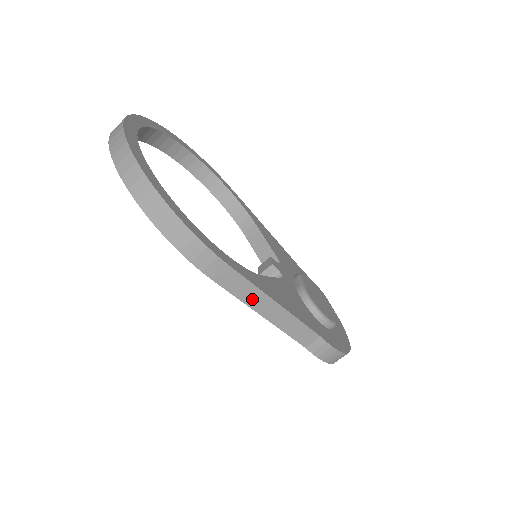
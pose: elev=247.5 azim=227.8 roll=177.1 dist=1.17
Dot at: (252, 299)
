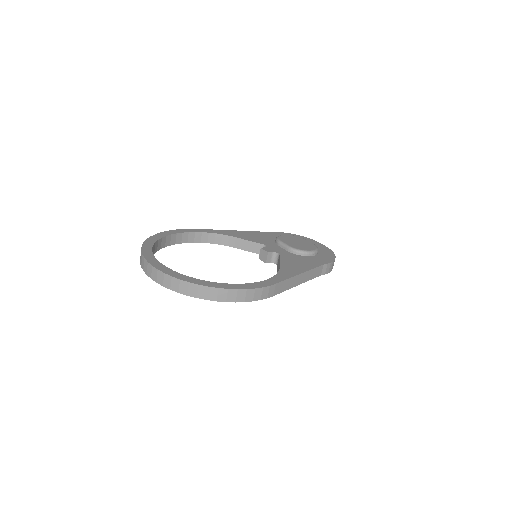
Dot at: (291, 284)
